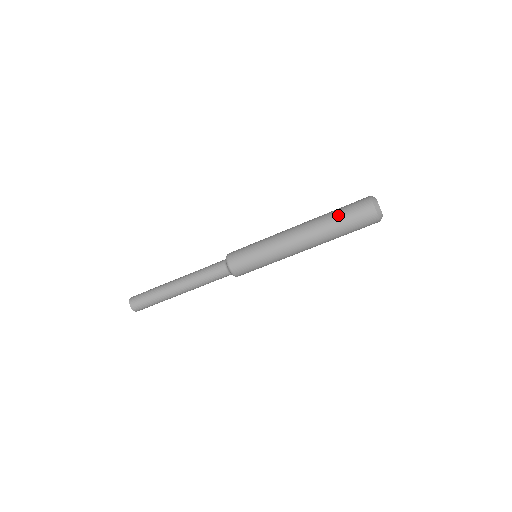
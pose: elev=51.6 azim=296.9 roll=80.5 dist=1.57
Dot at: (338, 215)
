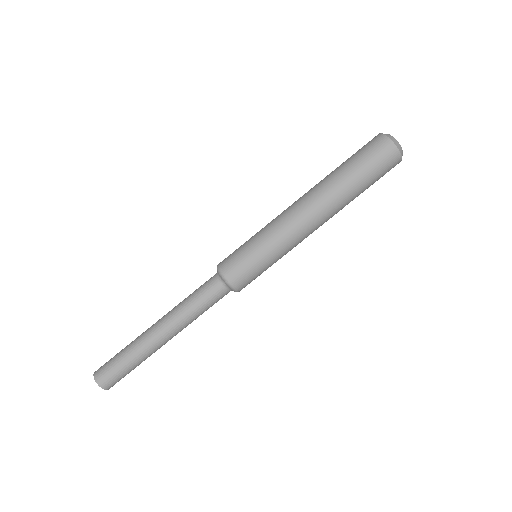
Dot at: (343, 163)
